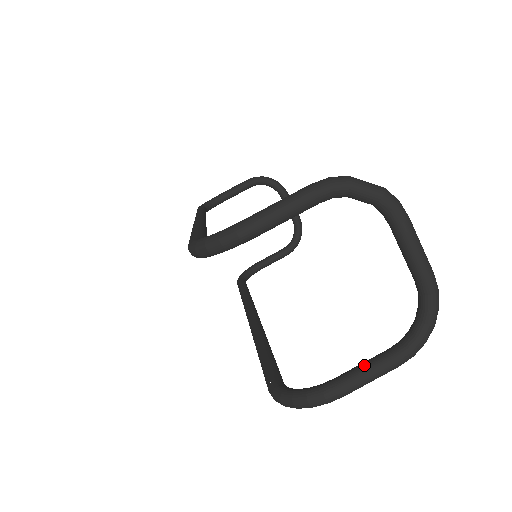
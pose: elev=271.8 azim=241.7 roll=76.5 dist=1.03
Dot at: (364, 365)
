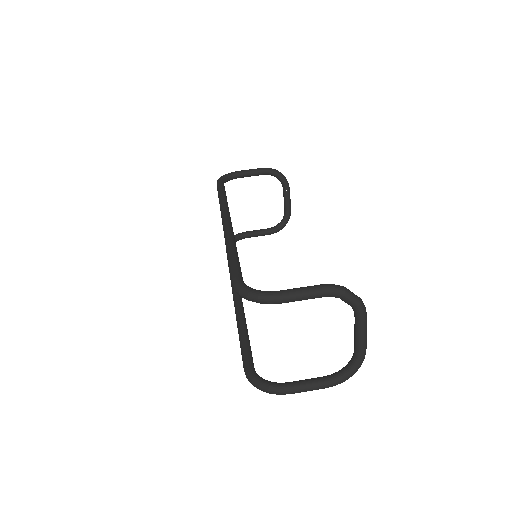
Dot at: (307, 382)
